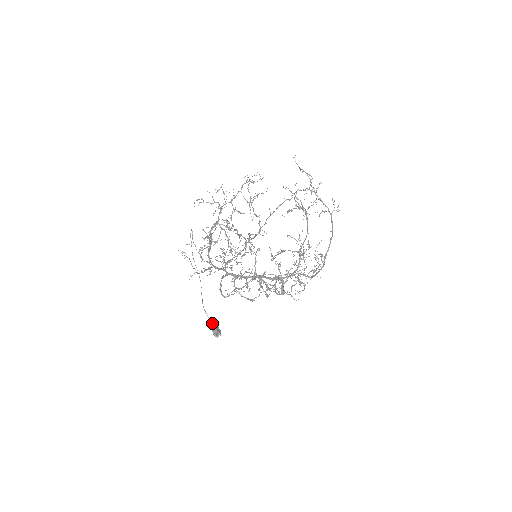
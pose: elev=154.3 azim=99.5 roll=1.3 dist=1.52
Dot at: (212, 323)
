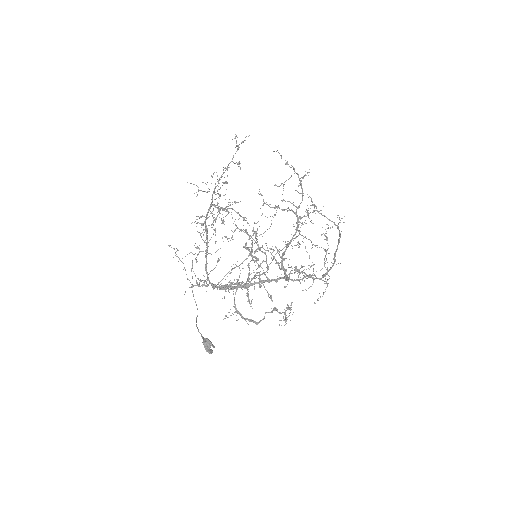
Dot at: occluded
